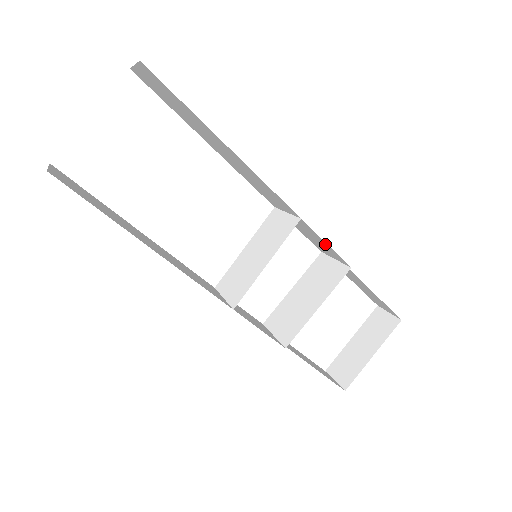
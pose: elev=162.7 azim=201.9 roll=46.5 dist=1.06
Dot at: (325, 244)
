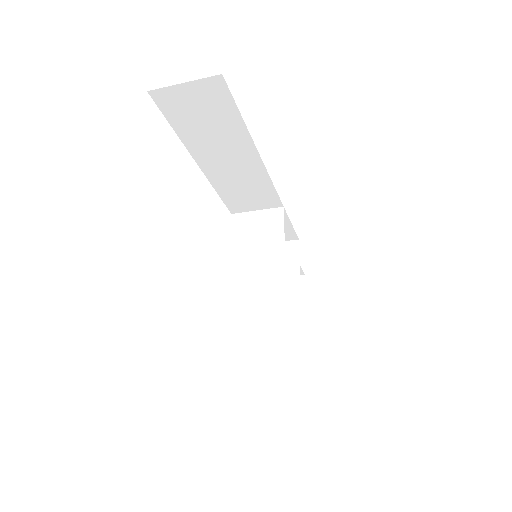
Dot at: (285, 226)
